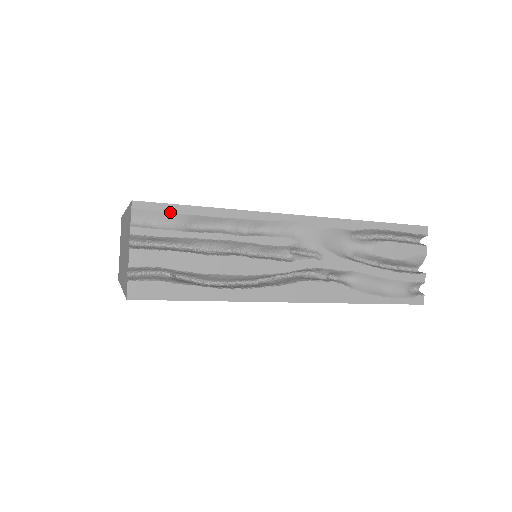
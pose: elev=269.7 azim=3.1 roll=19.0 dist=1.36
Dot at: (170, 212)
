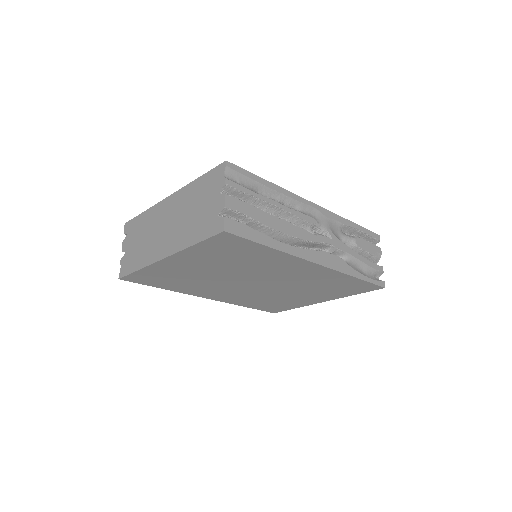
Dot at: (248, 177)
